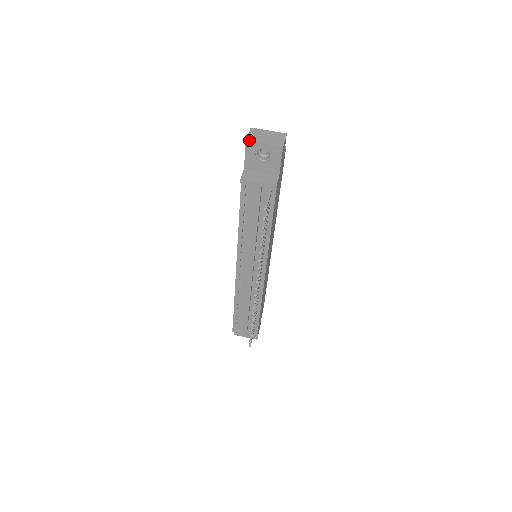
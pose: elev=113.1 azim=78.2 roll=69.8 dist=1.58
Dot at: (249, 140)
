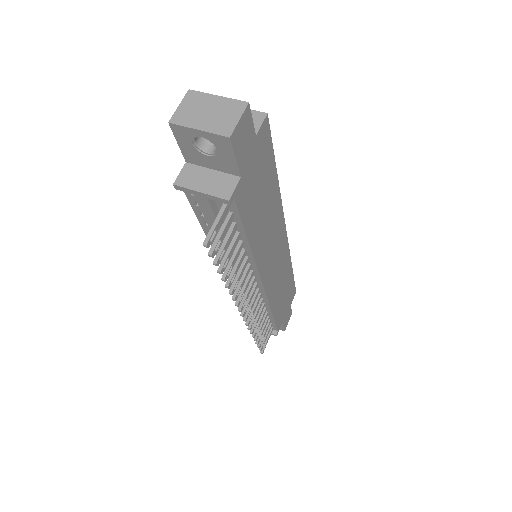
Dot at: (174, 121)
